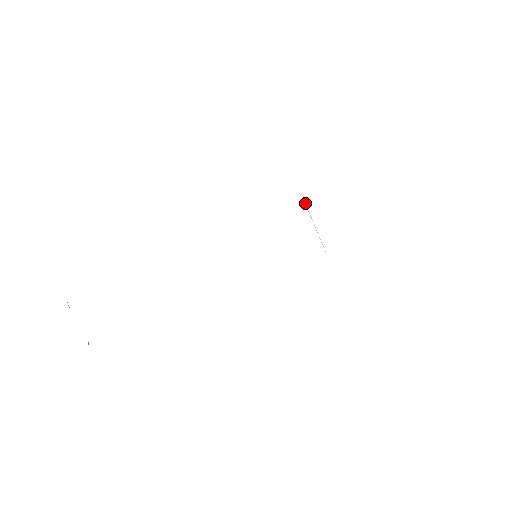
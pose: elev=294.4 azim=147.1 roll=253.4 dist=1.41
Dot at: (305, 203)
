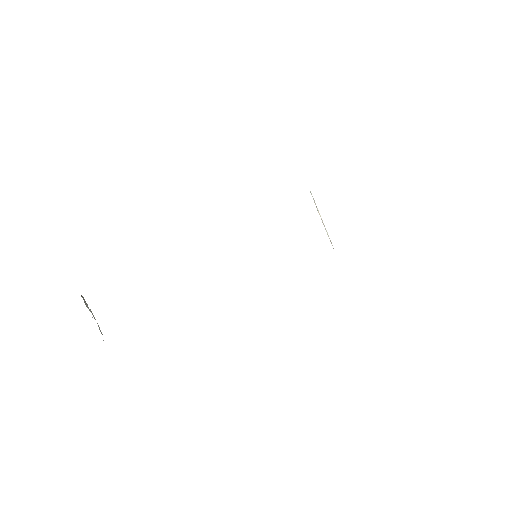
Dot at: occluded
